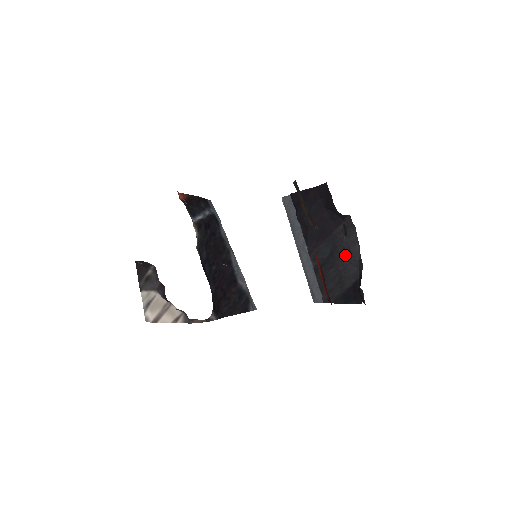
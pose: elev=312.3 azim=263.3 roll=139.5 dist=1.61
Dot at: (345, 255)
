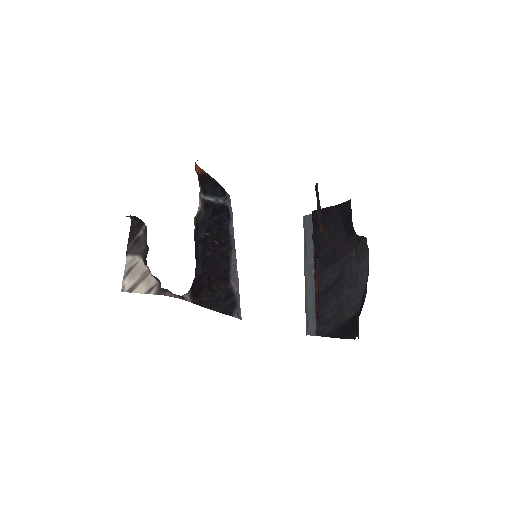
Dot at: (351, 282)
